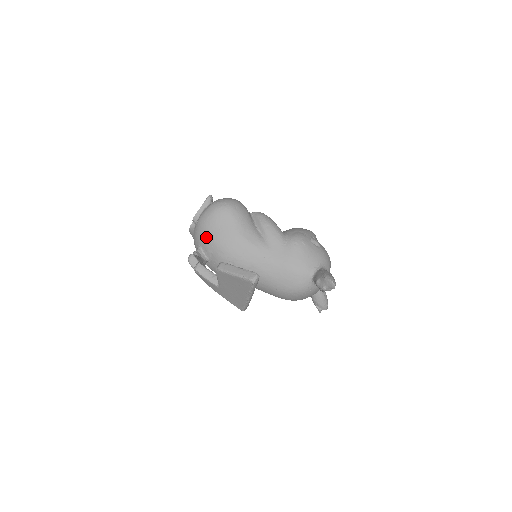
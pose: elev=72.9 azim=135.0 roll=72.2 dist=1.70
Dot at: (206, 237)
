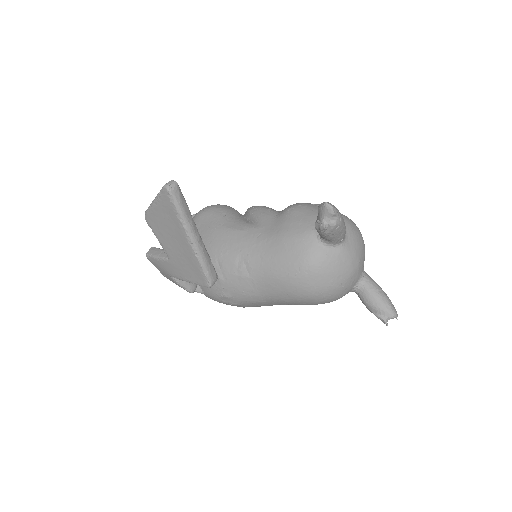
Dot at: occluded
